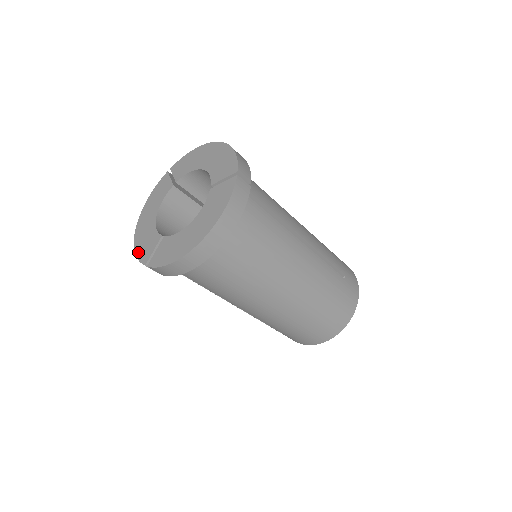
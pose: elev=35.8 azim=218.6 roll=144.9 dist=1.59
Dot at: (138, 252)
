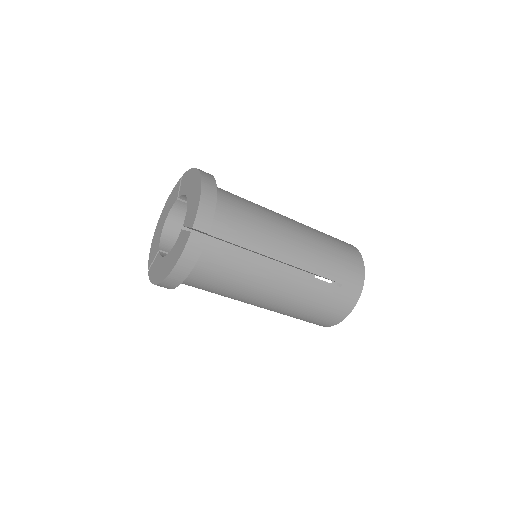
Dot at: (150, 252)
